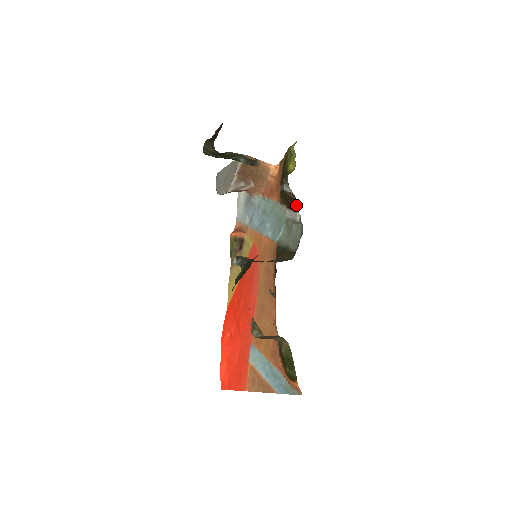
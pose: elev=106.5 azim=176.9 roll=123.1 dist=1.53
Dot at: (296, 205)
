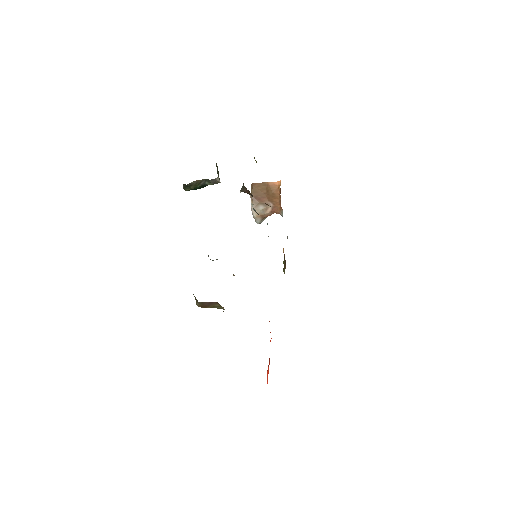
Dot at: occluded
